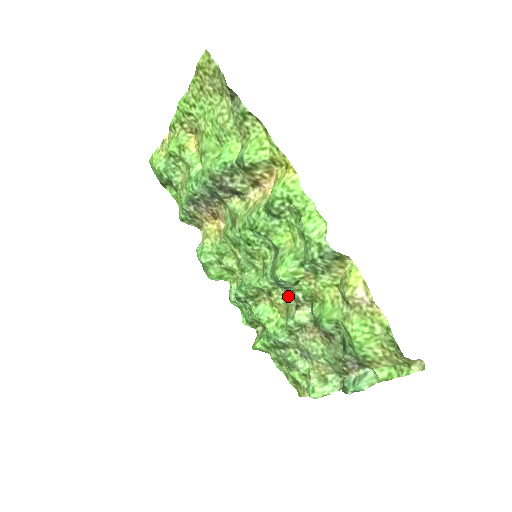
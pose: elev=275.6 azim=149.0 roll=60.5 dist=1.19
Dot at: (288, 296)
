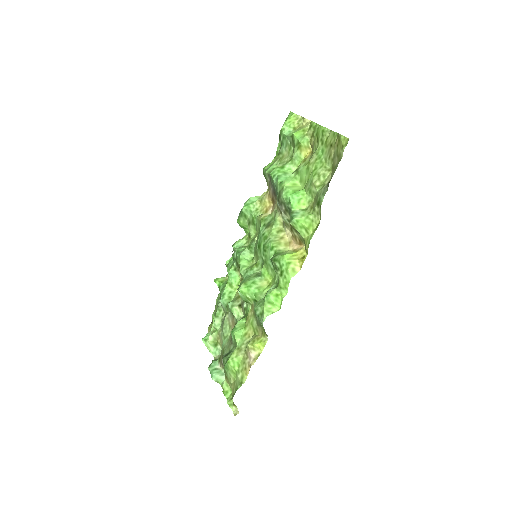
Dot at: occluded
